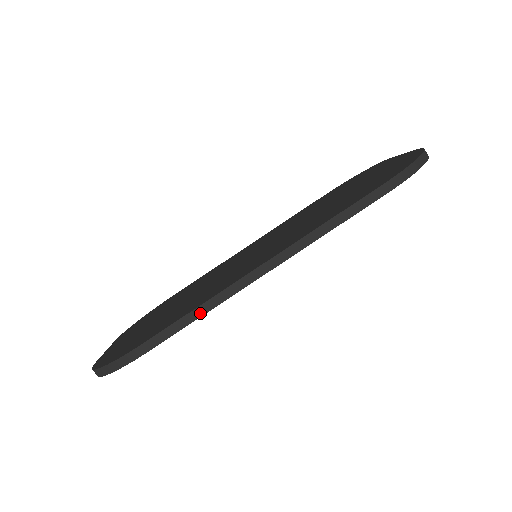
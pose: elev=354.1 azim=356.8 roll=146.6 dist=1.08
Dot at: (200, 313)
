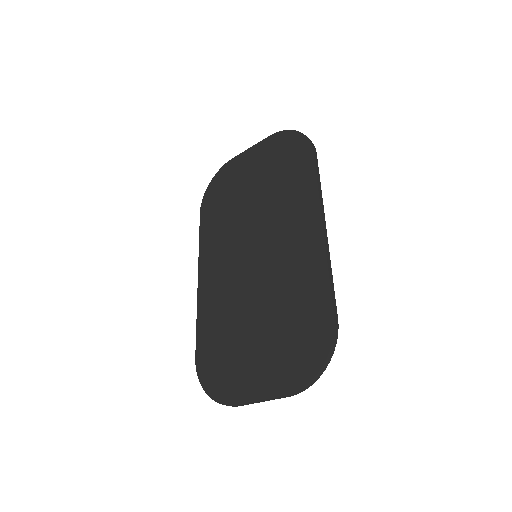
Dot at: (331, 274)
